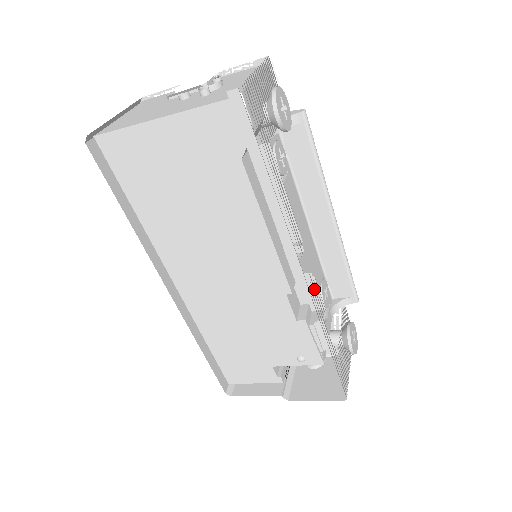
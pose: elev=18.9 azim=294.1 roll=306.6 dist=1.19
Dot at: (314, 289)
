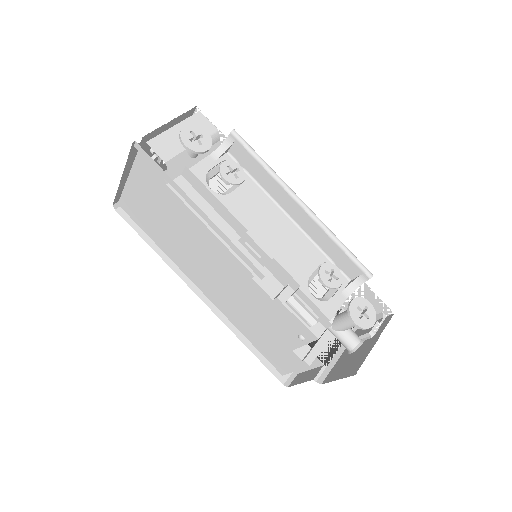
Dot at: (282, 269)
